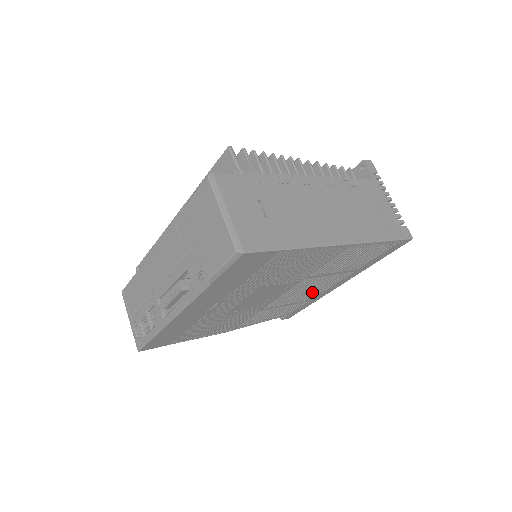
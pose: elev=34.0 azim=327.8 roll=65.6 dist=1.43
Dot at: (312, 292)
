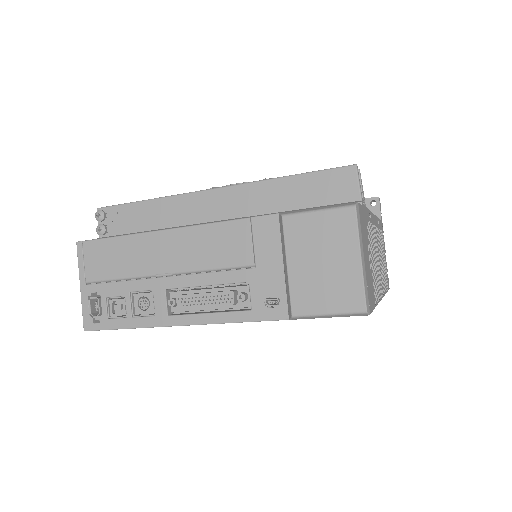
Dot at: occluded
